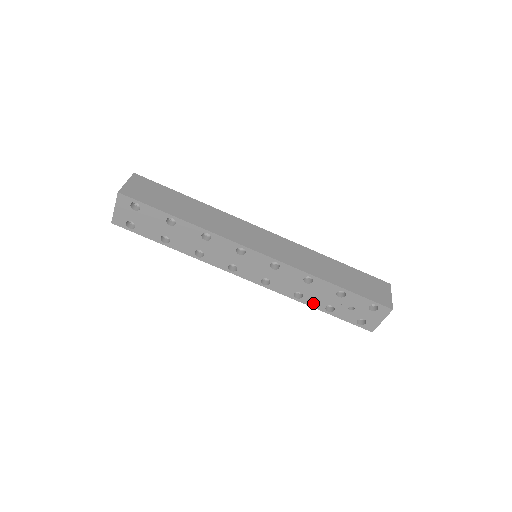
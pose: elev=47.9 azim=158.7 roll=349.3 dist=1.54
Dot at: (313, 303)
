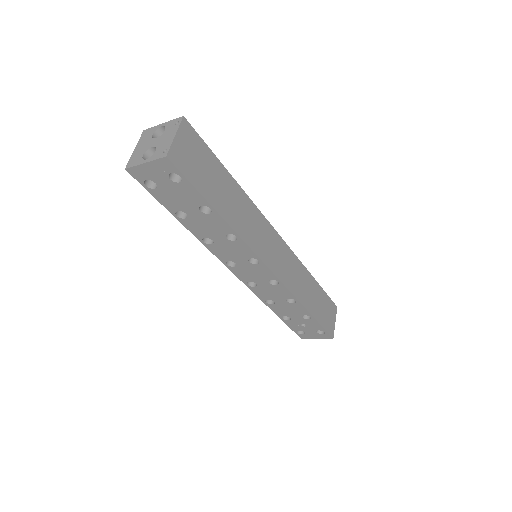
Dot at: (277, 310)
